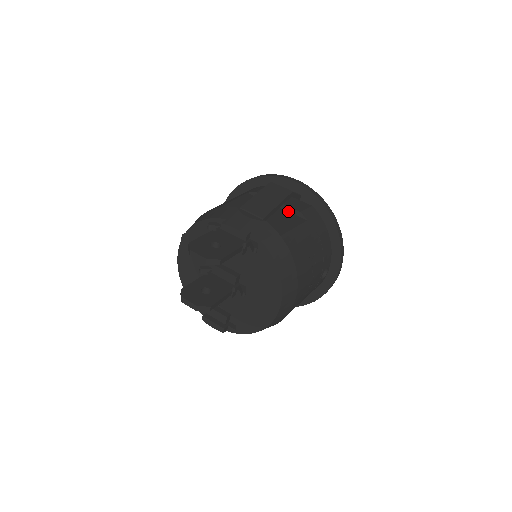
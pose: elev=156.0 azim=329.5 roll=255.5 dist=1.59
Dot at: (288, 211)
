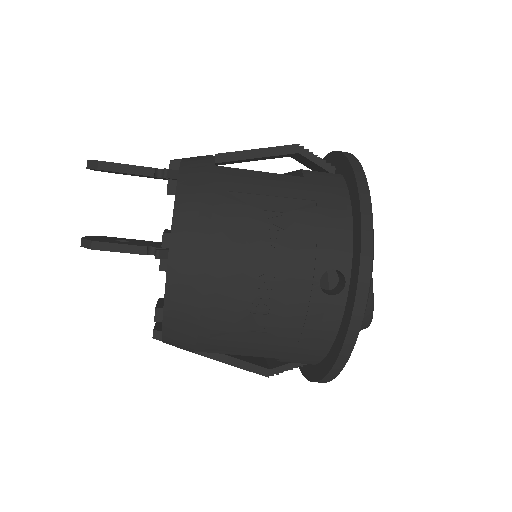
Dot at: occluded
